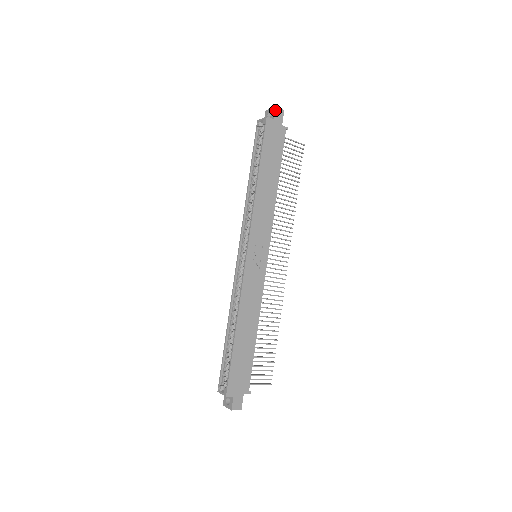
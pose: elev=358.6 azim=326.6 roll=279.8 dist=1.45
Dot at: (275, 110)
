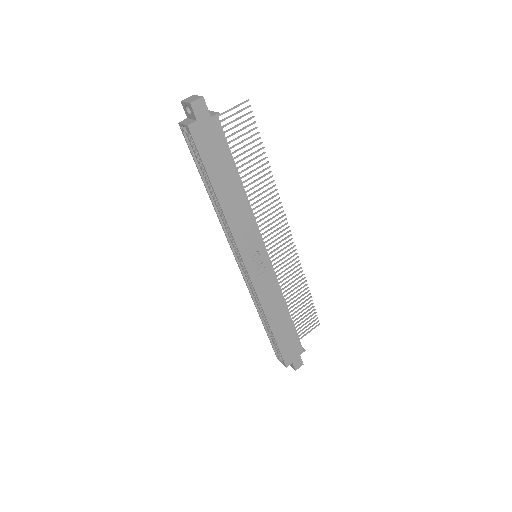
Dot at: (192, 108)
